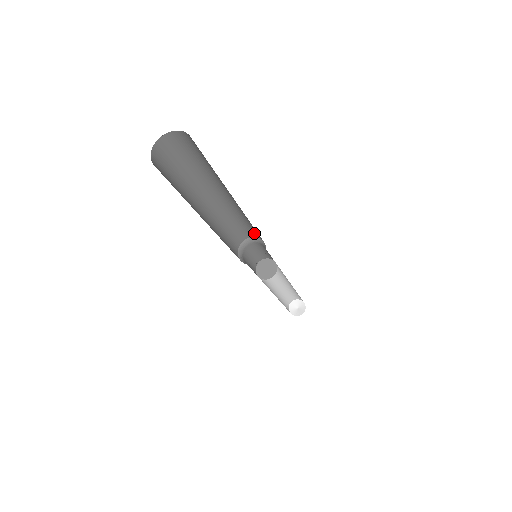
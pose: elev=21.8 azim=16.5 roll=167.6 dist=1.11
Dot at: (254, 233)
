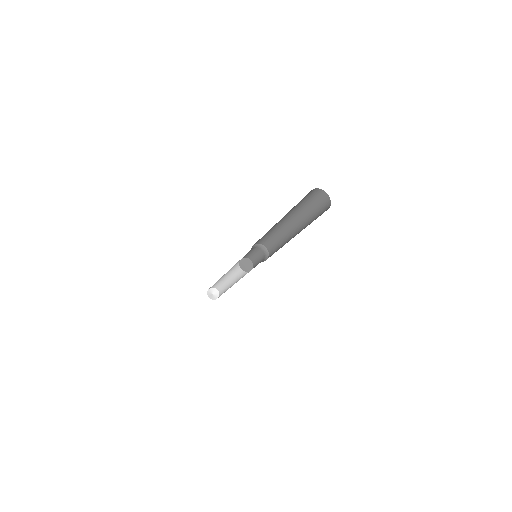
Dot at: (269, 244)
